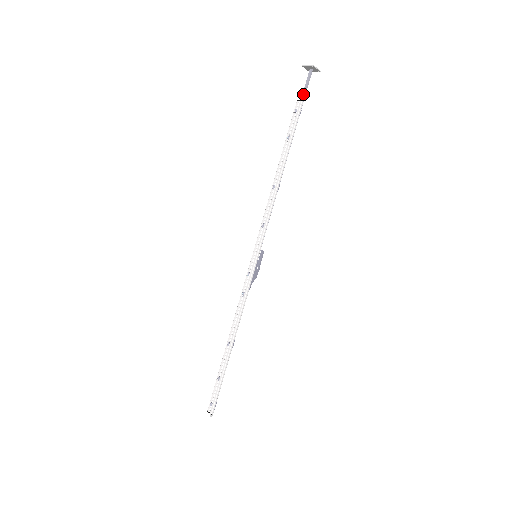
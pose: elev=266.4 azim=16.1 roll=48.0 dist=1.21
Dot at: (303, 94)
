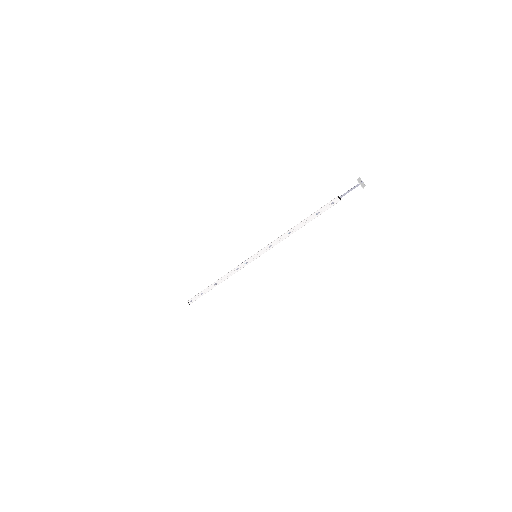
Dot at: (344, 194)
